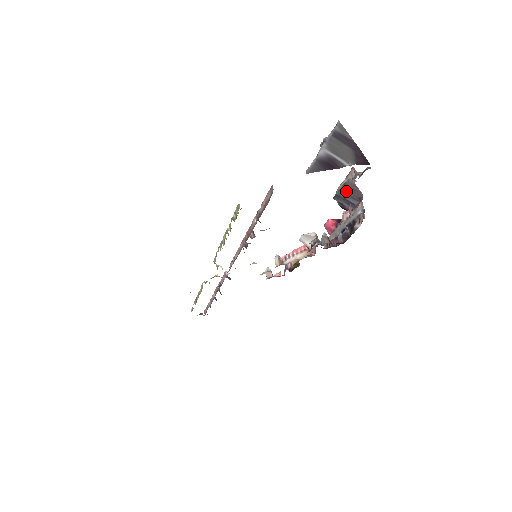
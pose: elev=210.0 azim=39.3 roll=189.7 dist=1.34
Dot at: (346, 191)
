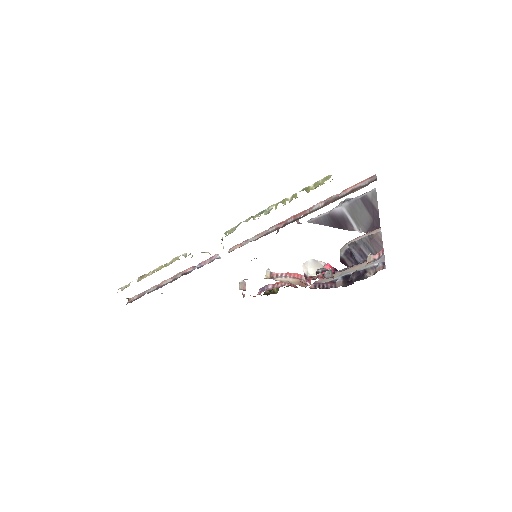
Dot at: (368, 242)
